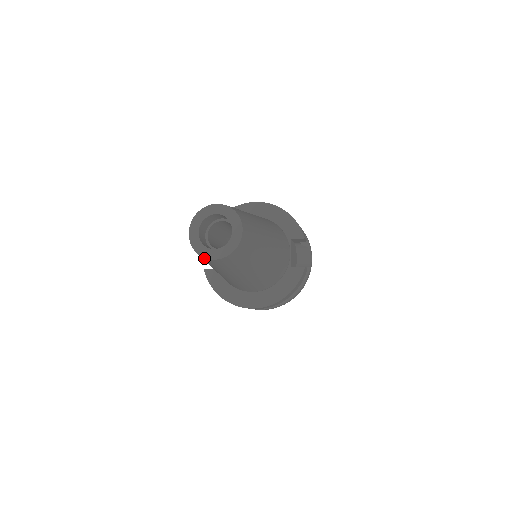
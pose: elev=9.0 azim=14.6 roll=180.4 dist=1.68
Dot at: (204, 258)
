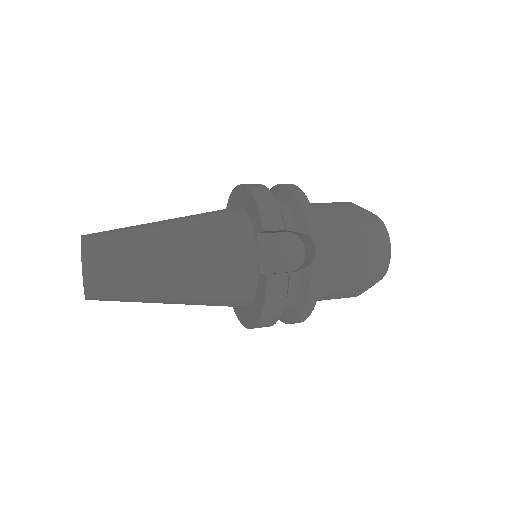
Dot at: occluded
